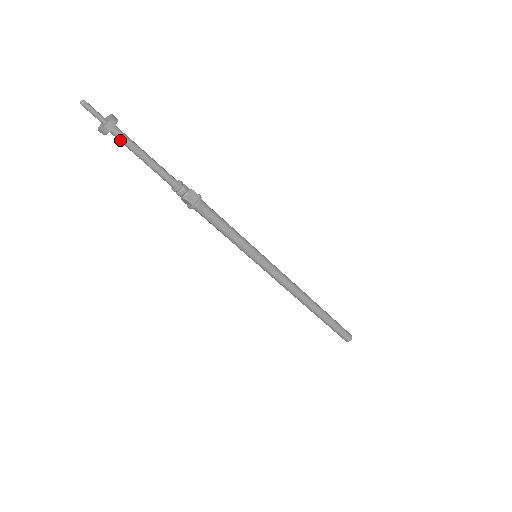
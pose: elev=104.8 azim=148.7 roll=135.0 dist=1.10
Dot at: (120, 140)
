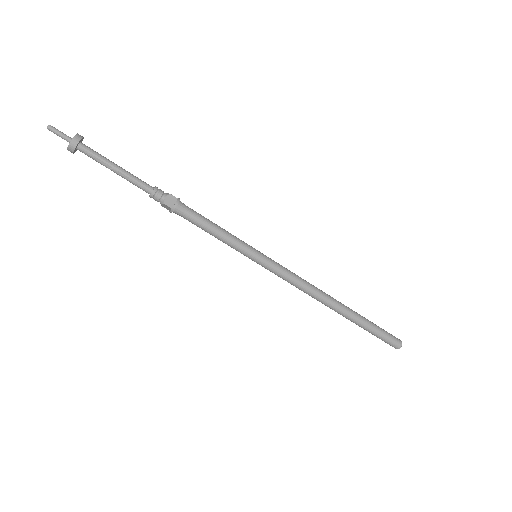
Dot at: (88, 155)
